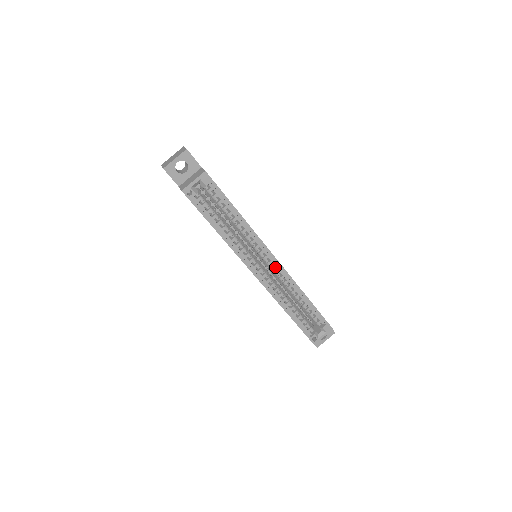
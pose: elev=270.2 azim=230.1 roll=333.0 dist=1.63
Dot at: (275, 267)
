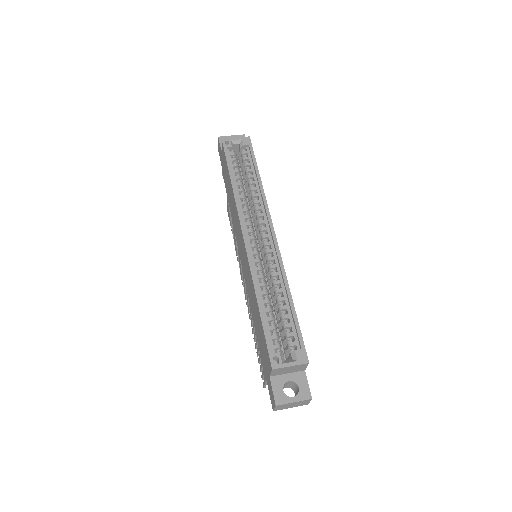
Dot at: (269, 243)
